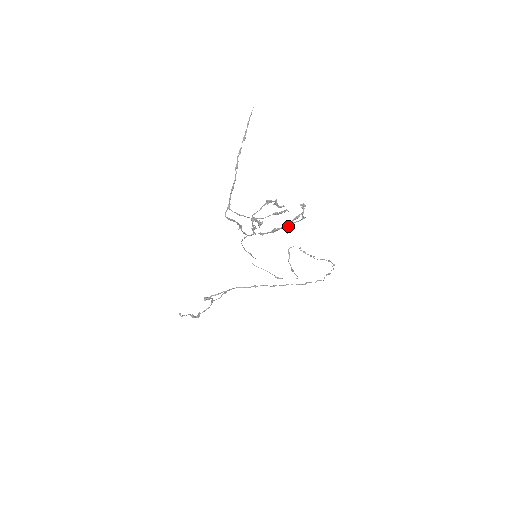
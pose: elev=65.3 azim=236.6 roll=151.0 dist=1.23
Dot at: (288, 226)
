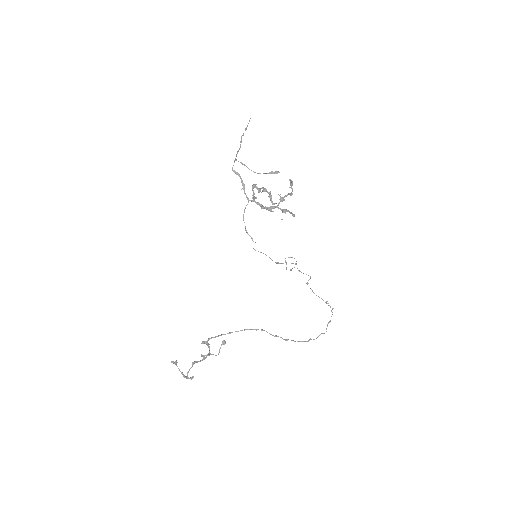
Dot at: (282, 209)
